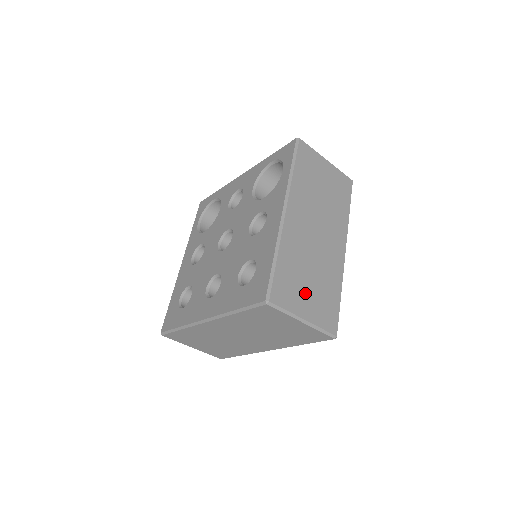
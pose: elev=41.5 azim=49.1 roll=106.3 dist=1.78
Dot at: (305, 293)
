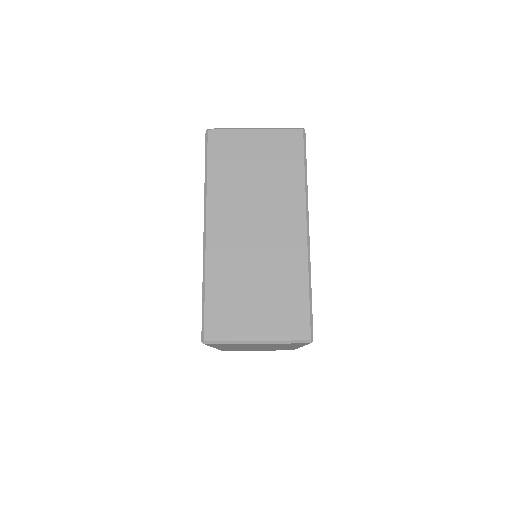
Dot at: occluded
